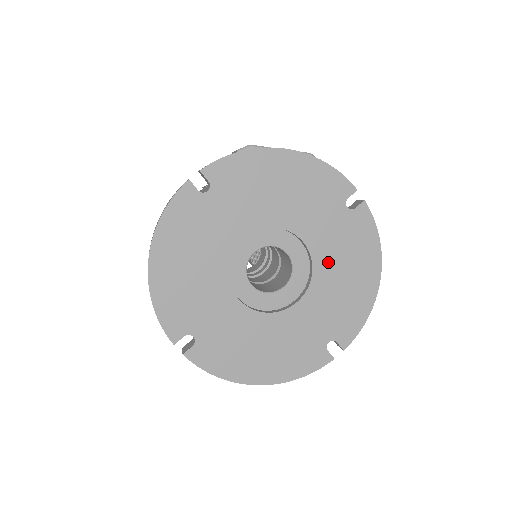
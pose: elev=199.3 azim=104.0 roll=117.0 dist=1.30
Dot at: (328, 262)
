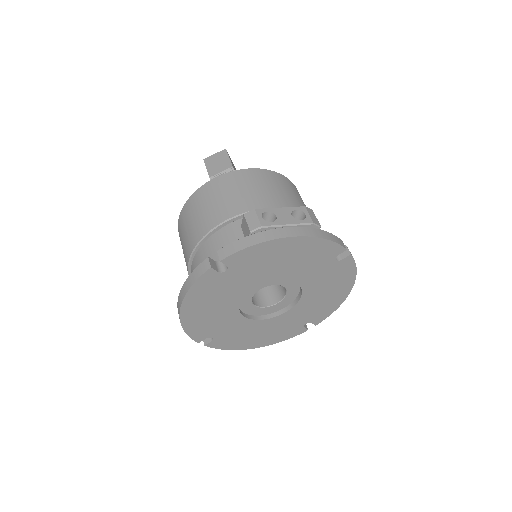
Dot at: (314, 290)
